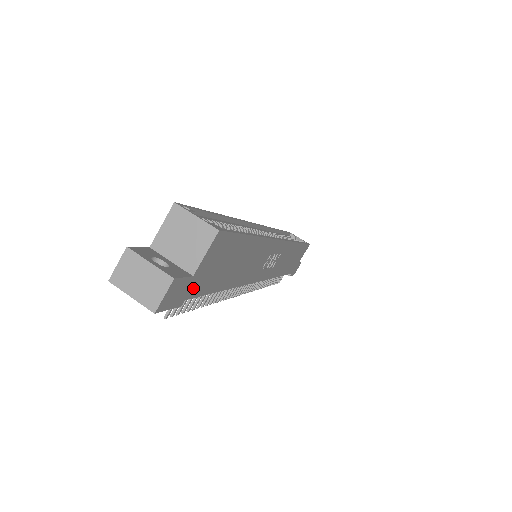
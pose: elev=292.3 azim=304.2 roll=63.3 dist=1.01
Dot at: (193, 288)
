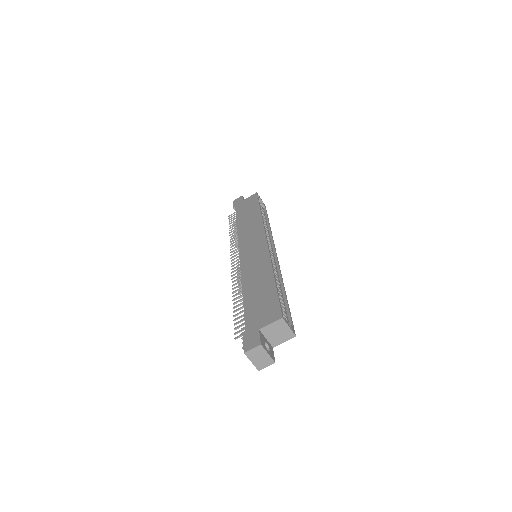
Dot at: occluded
